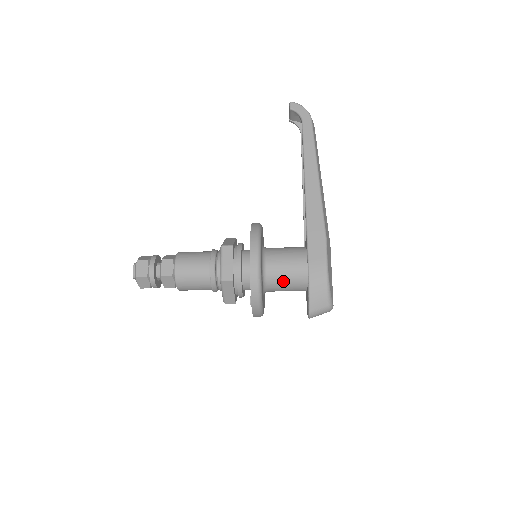
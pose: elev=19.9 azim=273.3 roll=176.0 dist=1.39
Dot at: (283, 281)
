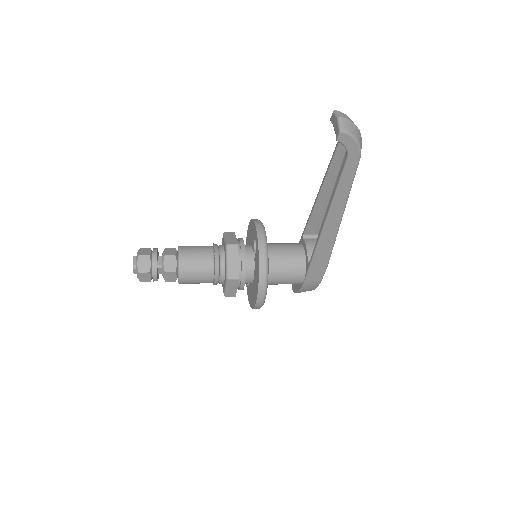
Dot at: occluded
